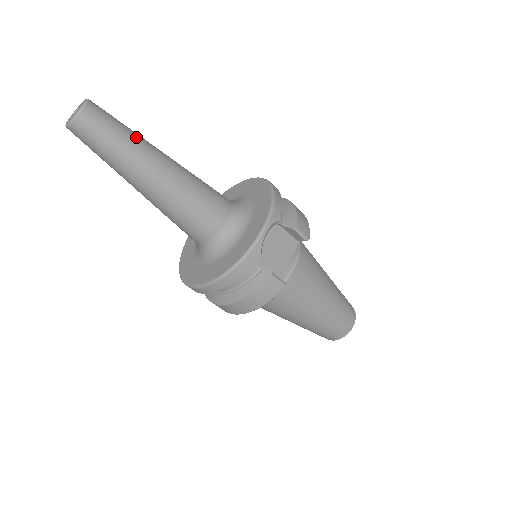
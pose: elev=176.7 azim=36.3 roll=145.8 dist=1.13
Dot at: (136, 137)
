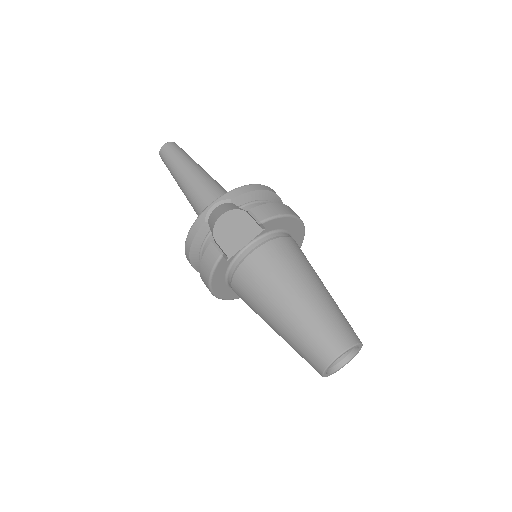
Dot at: (186, 158)
